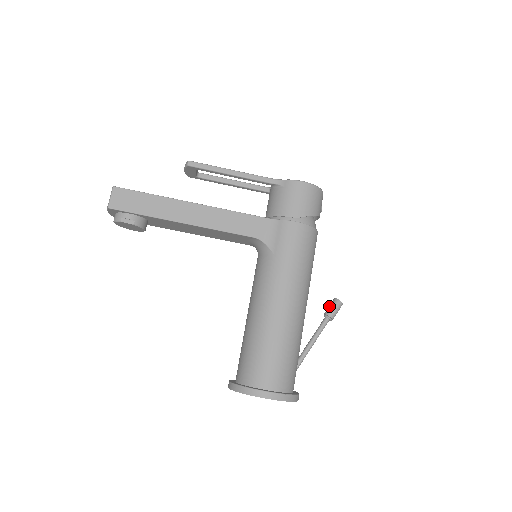
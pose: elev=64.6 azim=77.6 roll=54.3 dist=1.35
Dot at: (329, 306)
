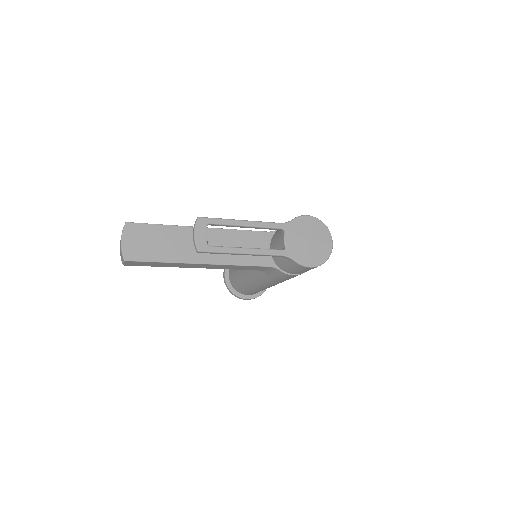
Dot at: occluded
